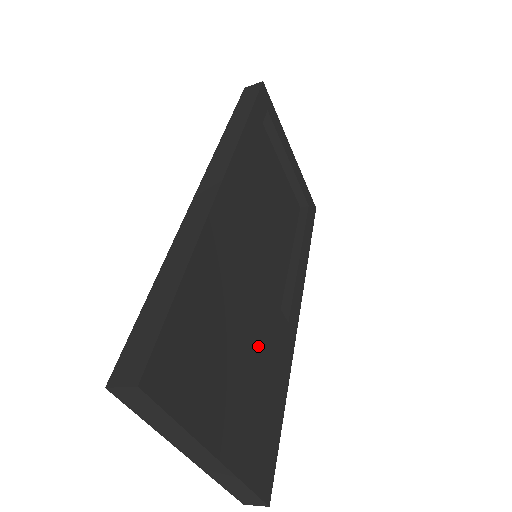
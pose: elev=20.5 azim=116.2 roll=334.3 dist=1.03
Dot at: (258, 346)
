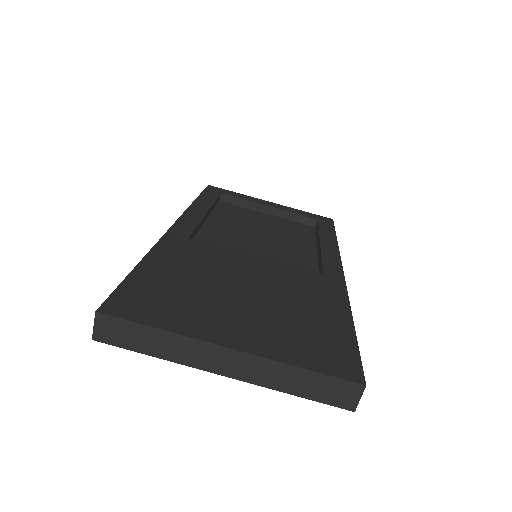
Dot at: (273, 289)
